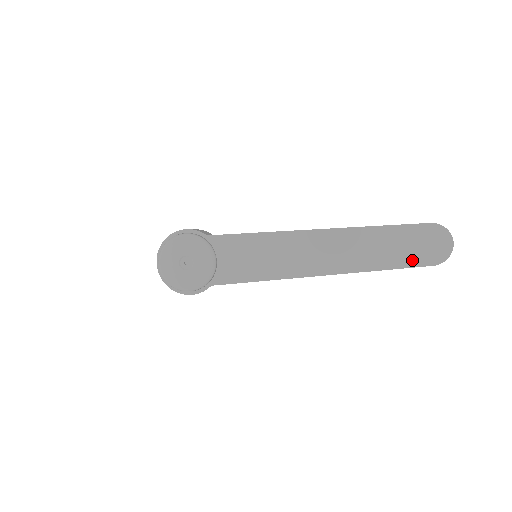
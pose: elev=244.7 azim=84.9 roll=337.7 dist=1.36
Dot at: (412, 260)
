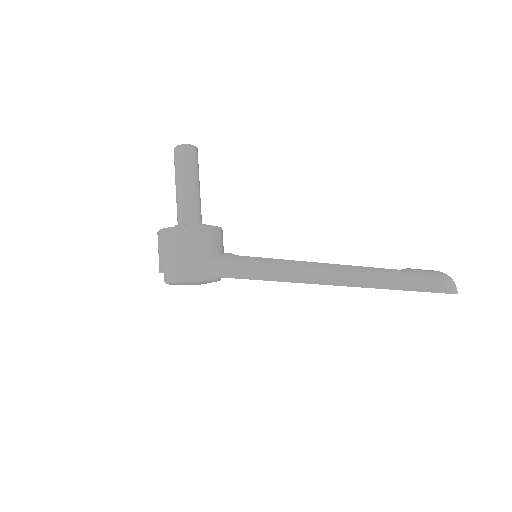
Dot at: occluded
